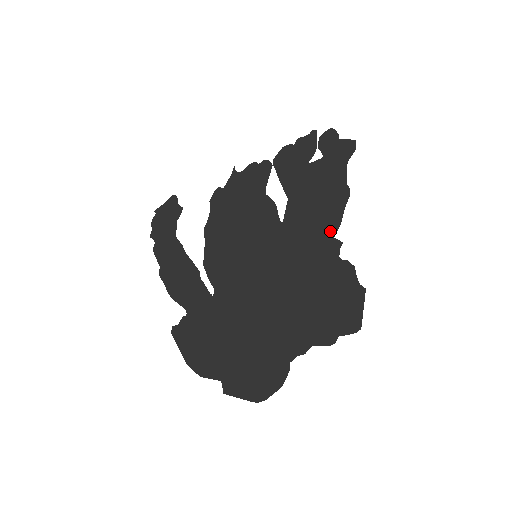
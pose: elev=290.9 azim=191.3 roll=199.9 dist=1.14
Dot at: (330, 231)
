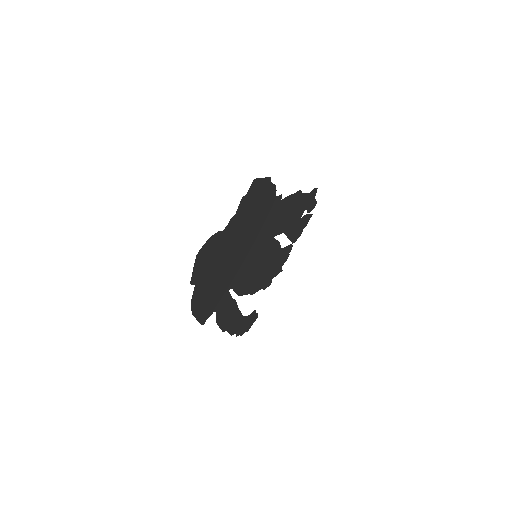
Dot at: (282, 203)
